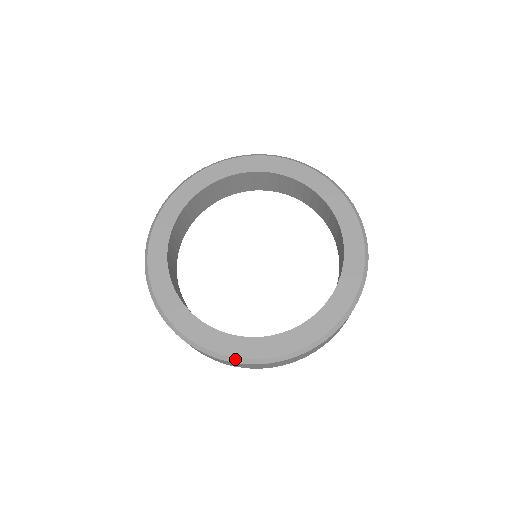
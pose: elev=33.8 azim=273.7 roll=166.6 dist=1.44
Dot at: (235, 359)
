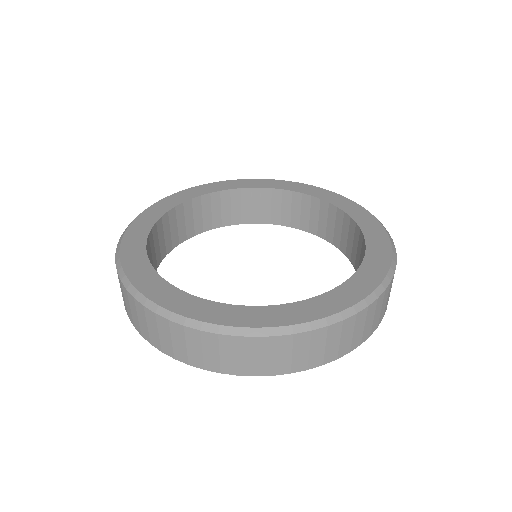
Dot at: (224, 328)
